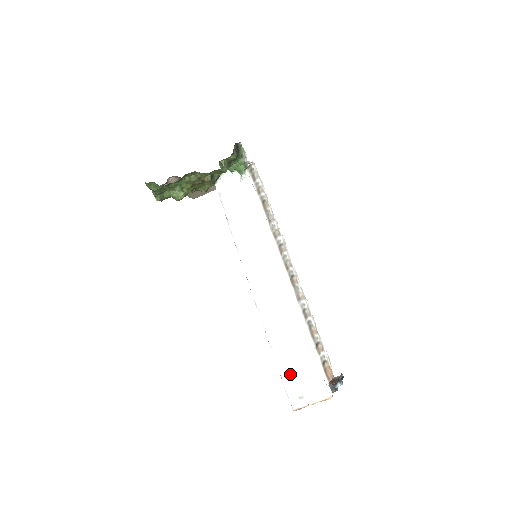
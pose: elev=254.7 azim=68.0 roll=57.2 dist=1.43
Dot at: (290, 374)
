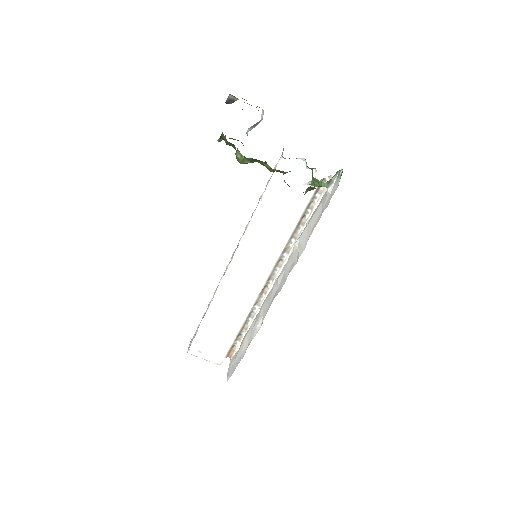
Dot at: (205, 336)
